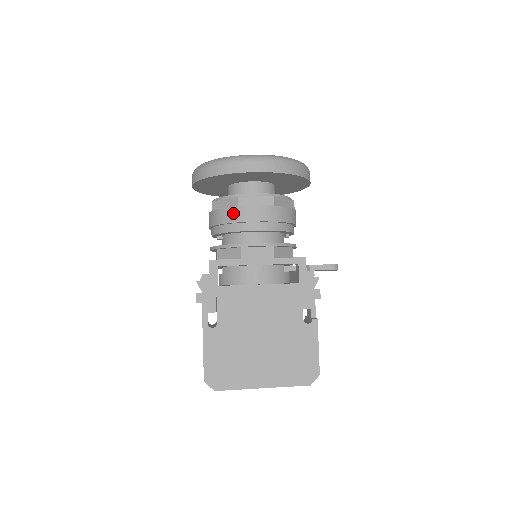
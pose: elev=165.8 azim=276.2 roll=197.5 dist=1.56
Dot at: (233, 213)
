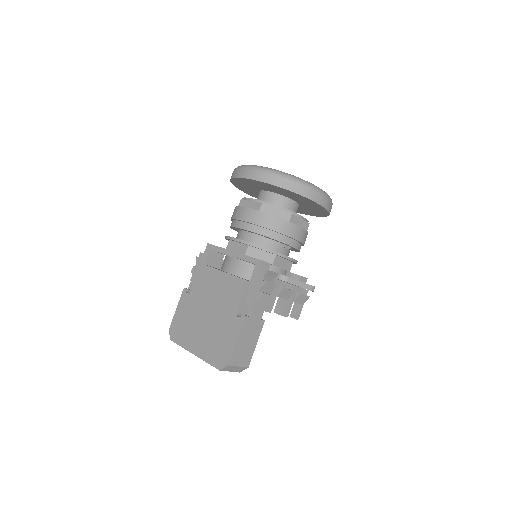
Dot at: (234, 211)
